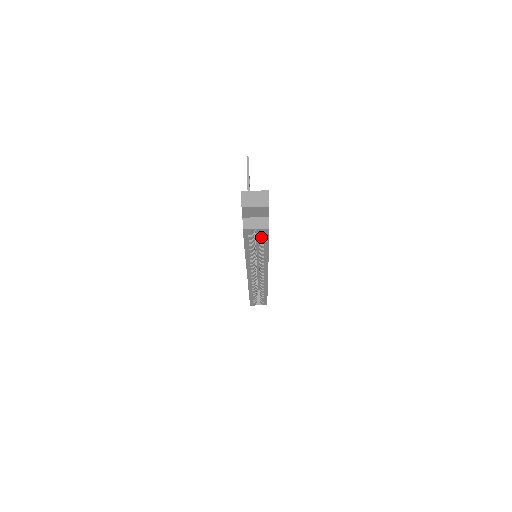
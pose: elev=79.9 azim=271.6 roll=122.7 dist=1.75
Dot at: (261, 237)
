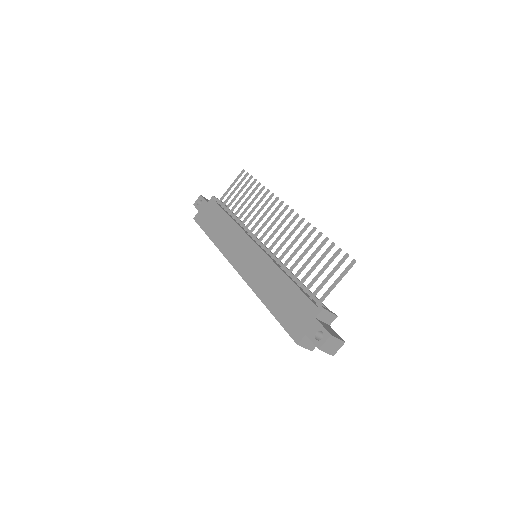
Dot at: occluded
